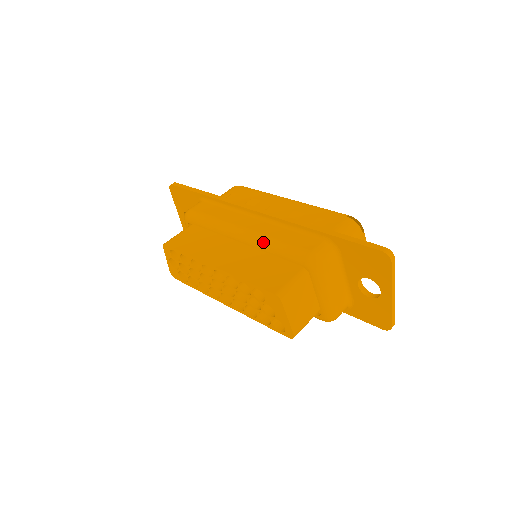
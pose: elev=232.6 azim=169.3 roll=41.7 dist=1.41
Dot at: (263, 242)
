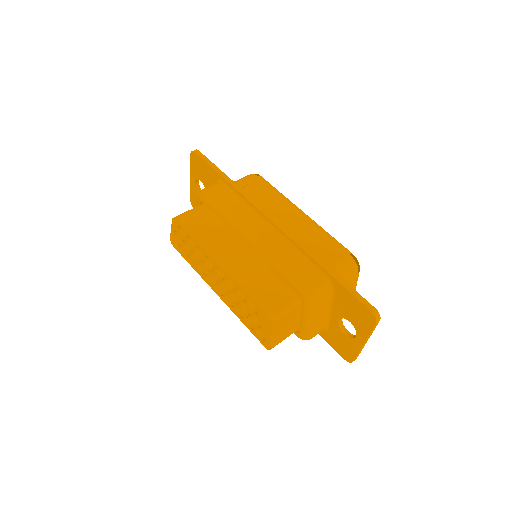
Dot at: (270, 257)
